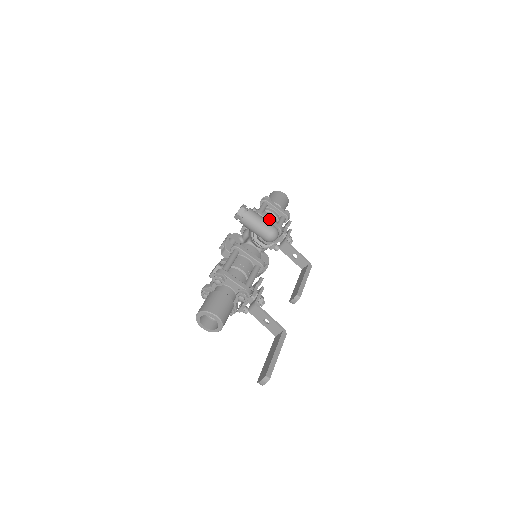
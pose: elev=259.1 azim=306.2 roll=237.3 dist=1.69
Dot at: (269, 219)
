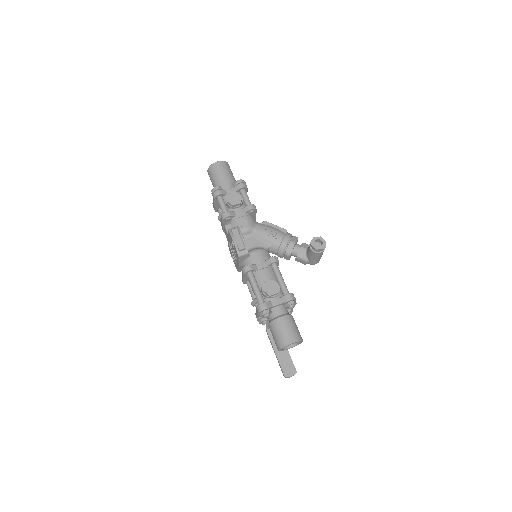
Dot at: occluded
